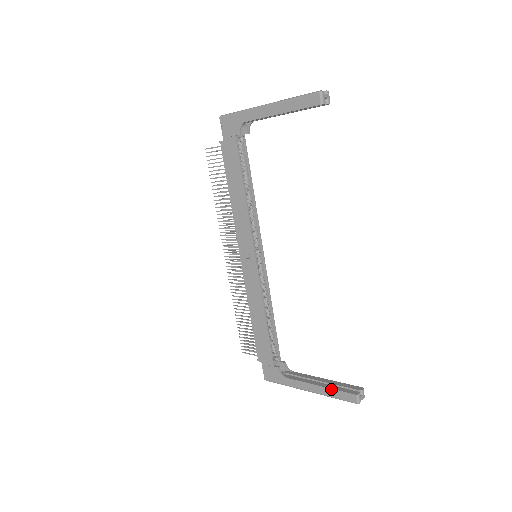
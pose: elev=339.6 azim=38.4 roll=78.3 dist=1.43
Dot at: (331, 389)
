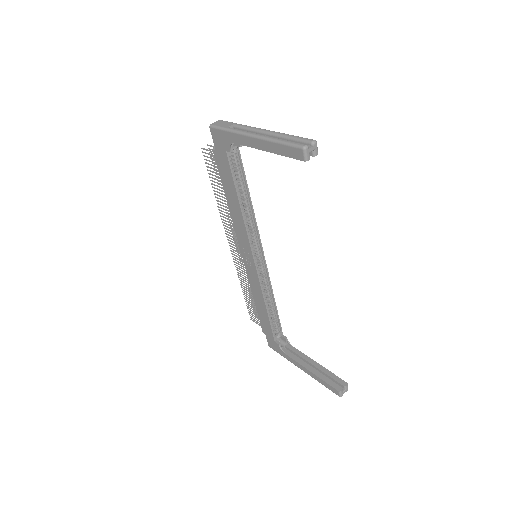
Dot at: (319, 378)
